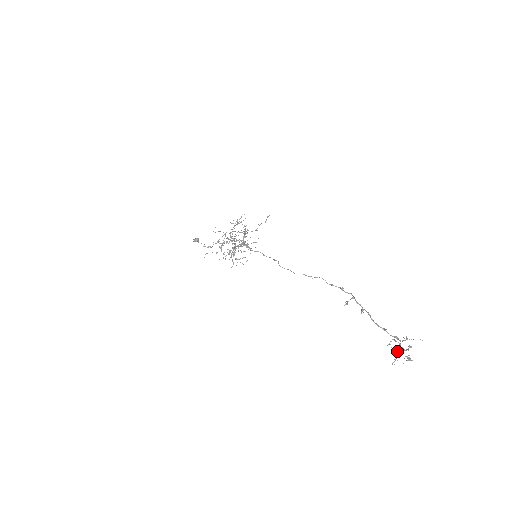
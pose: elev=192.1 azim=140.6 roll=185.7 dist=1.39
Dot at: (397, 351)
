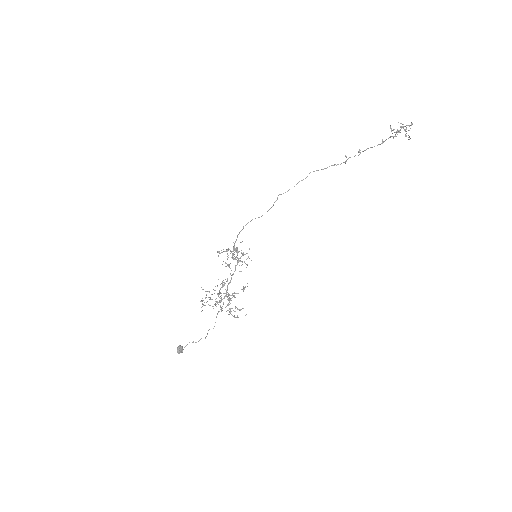
Dot at: (400, 127)
